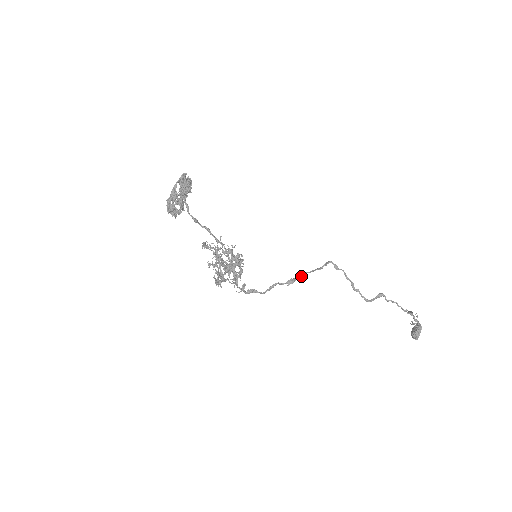
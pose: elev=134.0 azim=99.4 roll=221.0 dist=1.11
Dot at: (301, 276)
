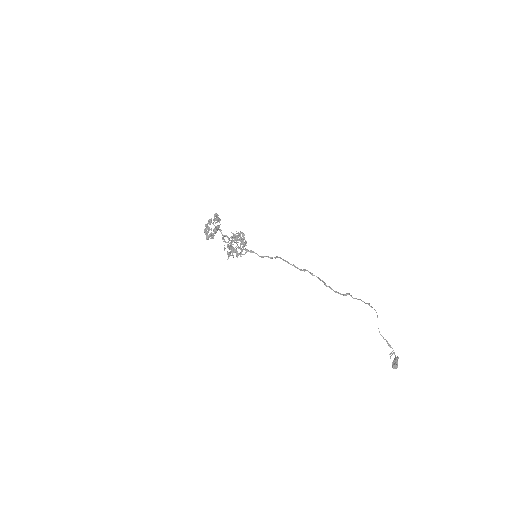
Dot at: (285, 261)
